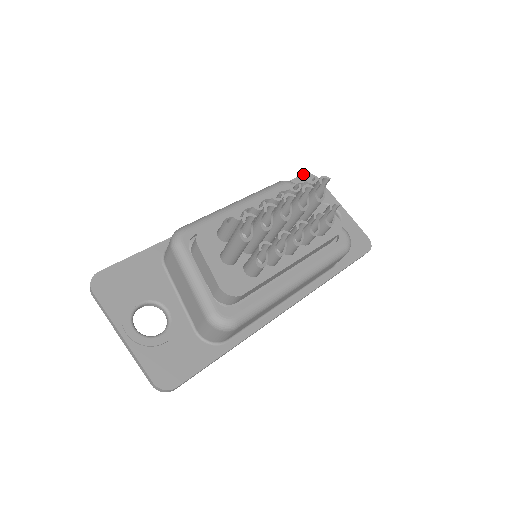
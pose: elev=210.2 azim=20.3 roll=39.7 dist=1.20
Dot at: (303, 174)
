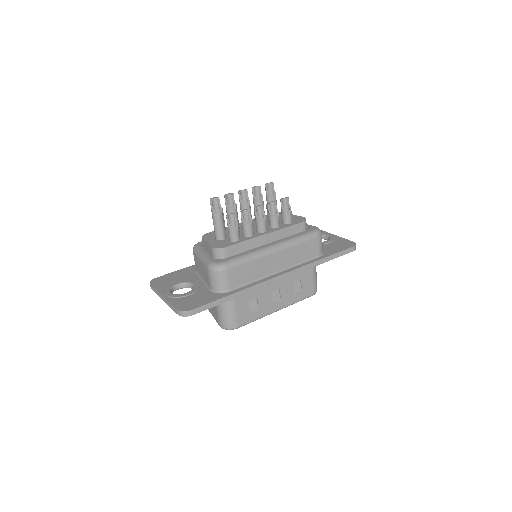
Dot at: occluded
